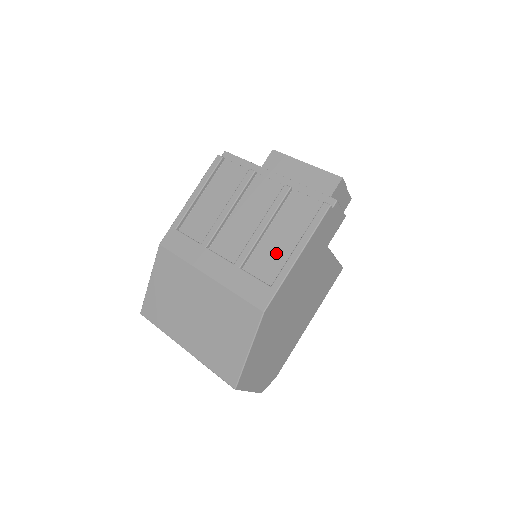
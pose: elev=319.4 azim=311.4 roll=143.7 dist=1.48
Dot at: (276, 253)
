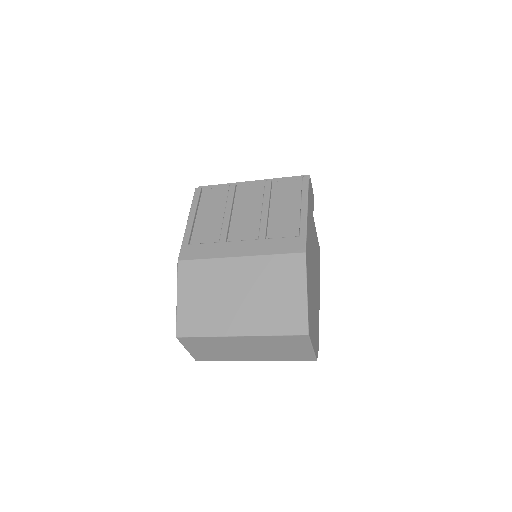
Dot at: (287, 219)
